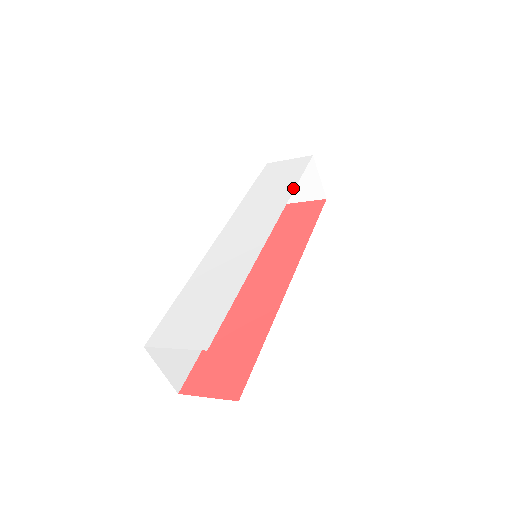
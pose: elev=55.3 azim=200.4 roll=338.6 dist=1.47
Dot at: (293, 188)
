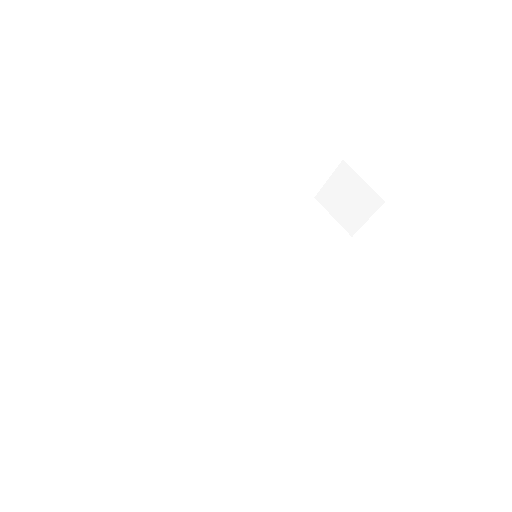
Dot at: occluded
